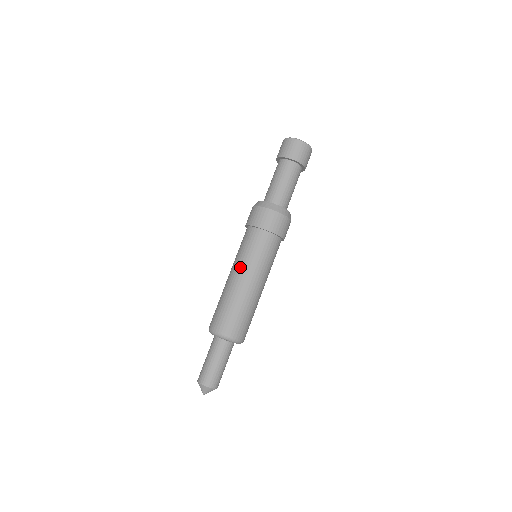
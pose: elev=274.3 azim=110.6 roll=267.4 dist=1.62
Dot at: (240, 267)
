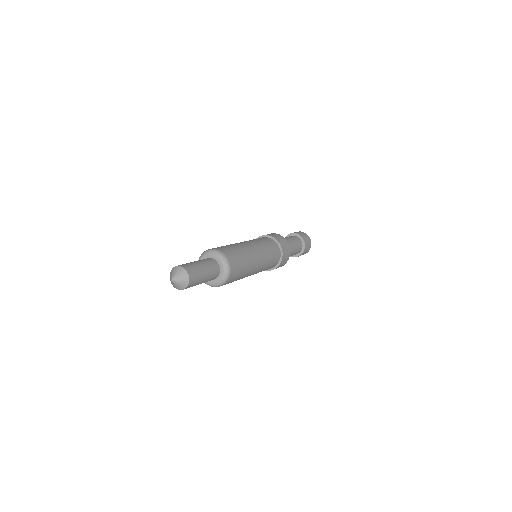
Dot at: occluded
